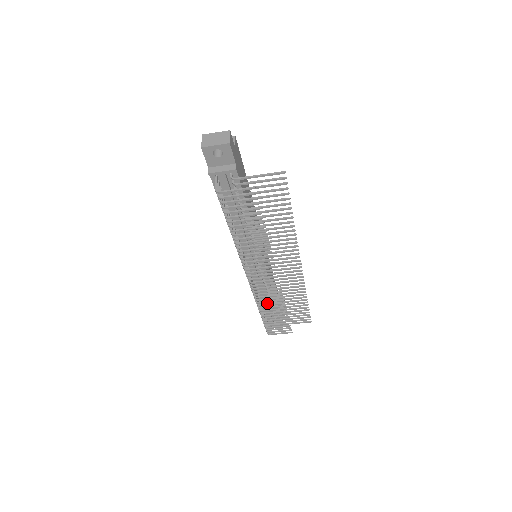
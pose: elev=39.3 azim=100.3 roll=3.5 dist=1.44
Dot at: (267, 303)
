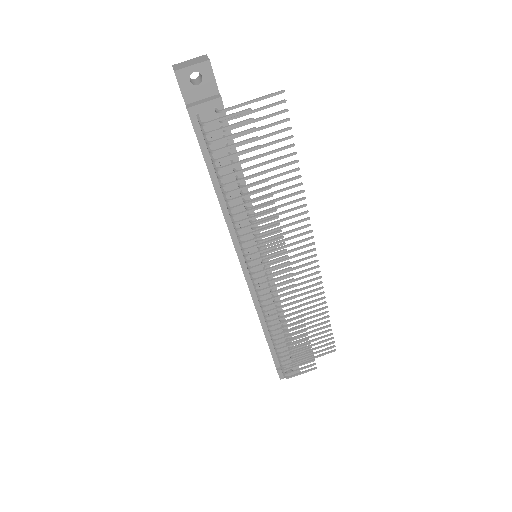
Dot at: occluded
